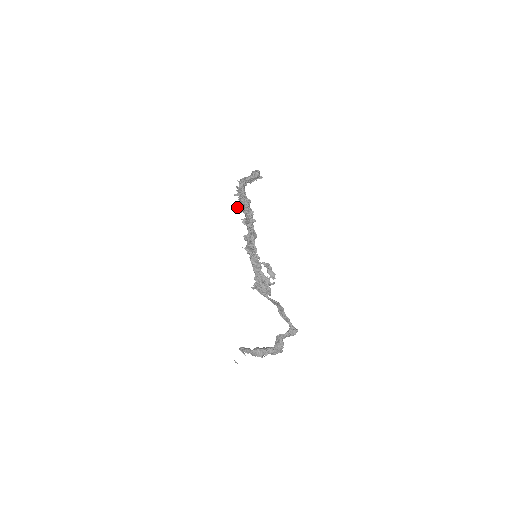
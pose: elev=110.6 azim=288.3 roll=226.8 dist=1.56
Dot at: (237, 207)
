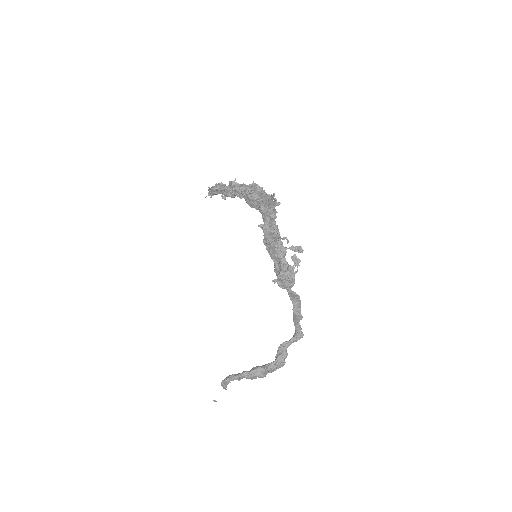
Dot at: (248, 196)
